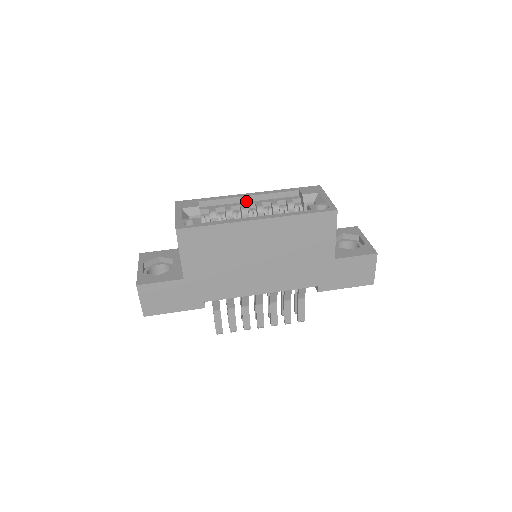
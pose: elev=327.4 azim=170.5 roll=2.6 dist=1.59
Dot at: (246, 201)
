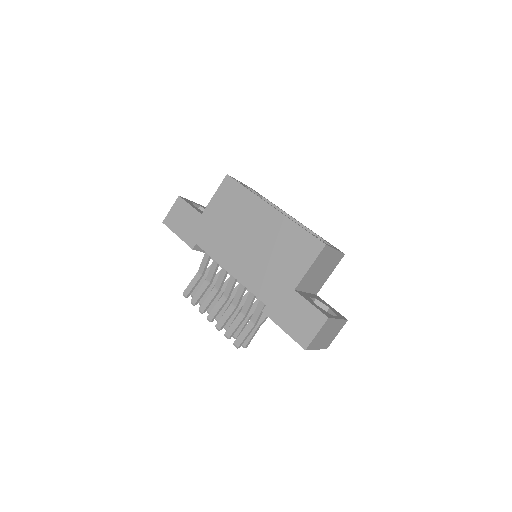
Dot at: occluded
